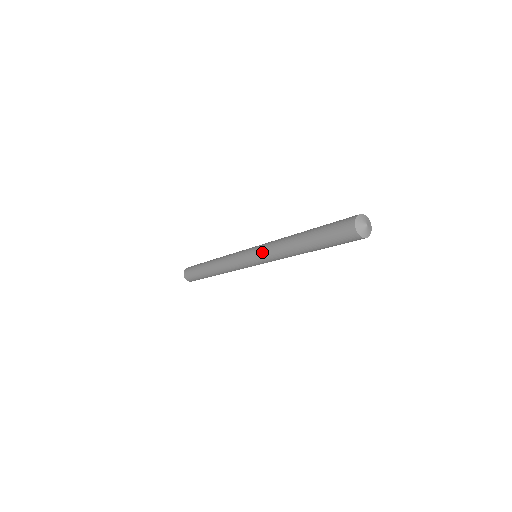
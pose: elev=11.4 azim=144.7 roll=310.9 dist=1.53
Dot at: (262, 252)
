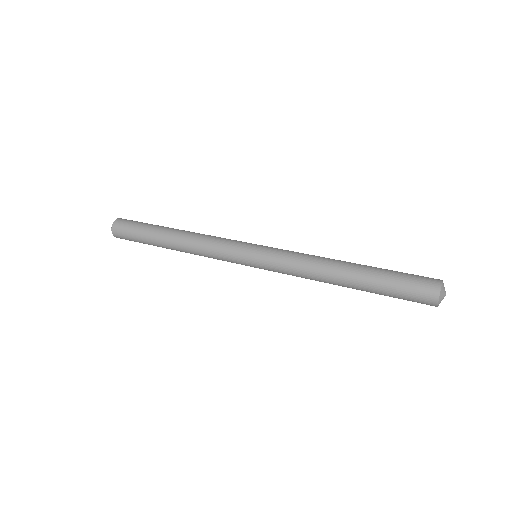
Dot at: (278, 269)
